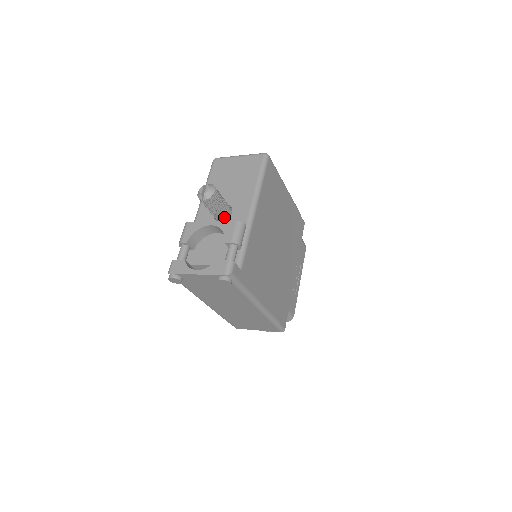
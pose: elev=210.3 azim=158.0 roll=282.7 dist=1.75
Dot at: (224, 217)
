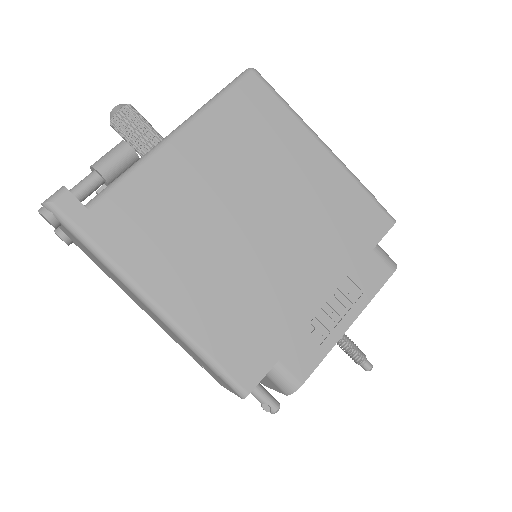
Dot at: occluded
